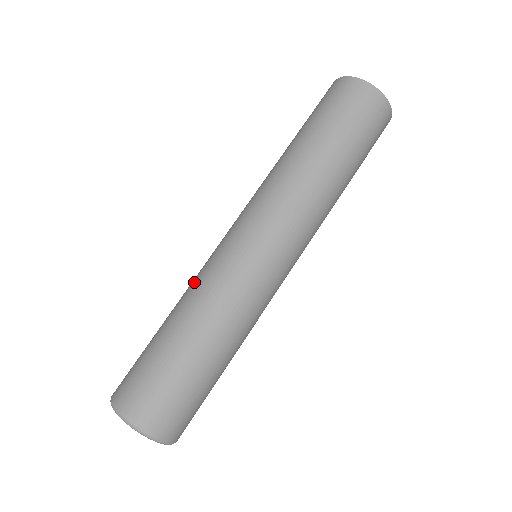
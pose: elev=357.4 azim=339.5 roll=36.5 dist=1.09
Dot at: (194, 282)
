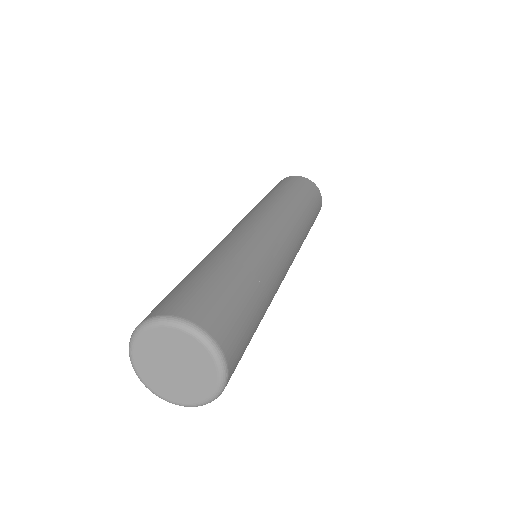
Dot at: (224, 244)
